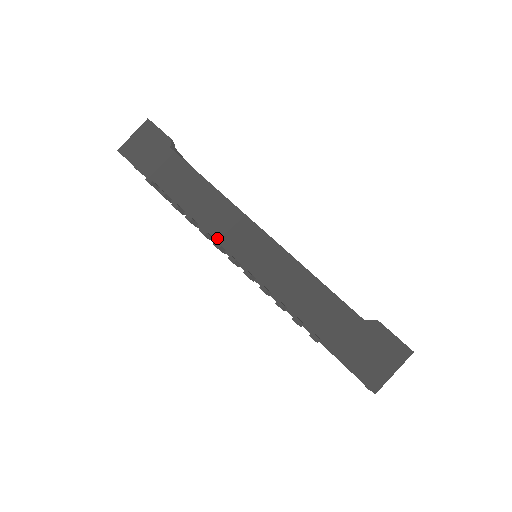
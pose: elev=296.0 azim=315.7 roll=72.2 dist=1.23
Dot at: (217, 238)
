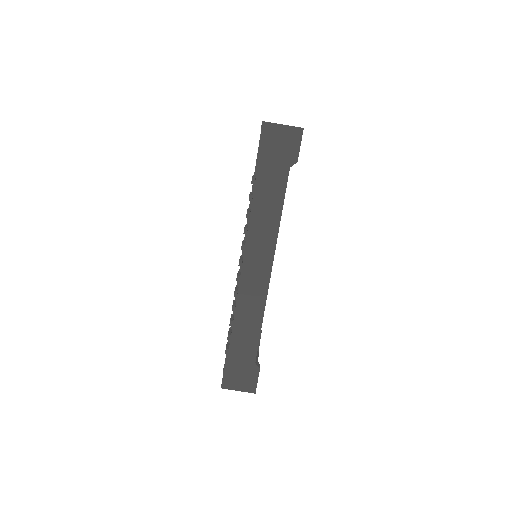
Dot at: (246, 251)
